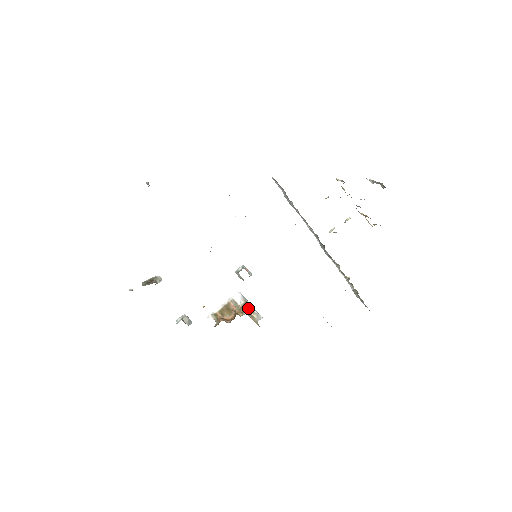
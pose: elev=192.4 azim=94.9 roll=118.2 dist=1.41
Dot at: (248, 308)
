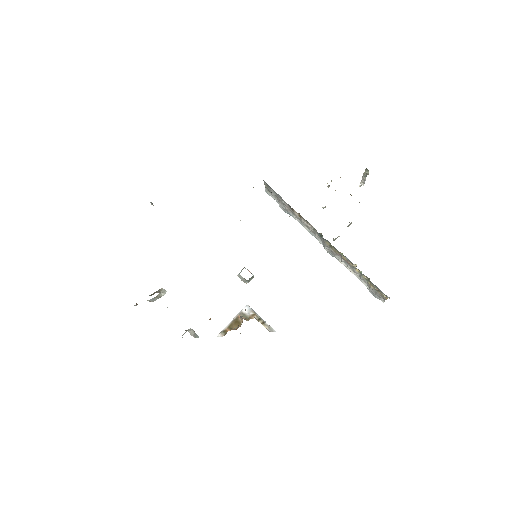
Dot at: (258, 319)
